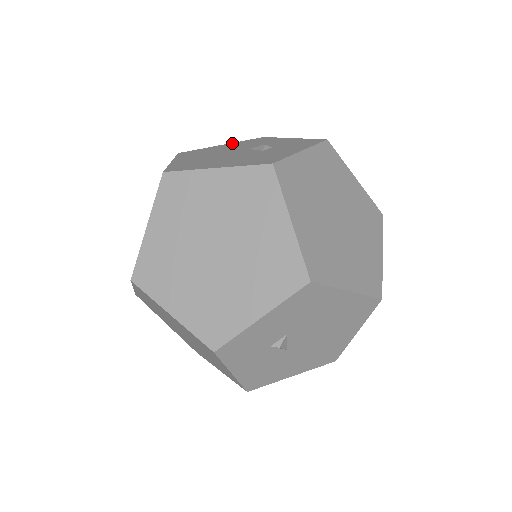
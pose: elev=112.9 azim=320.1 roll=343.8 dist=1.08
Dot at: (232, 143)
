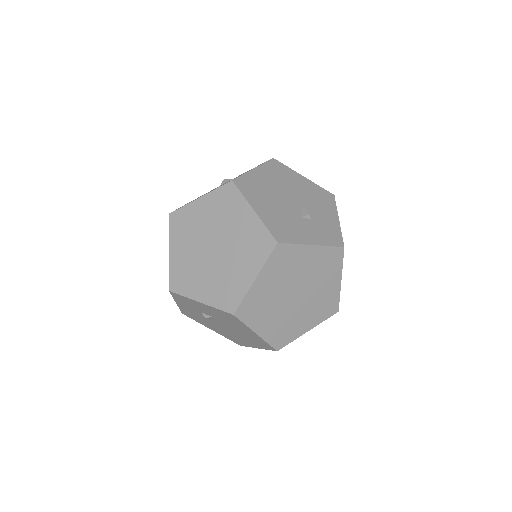
Dot at: (310, 182)
